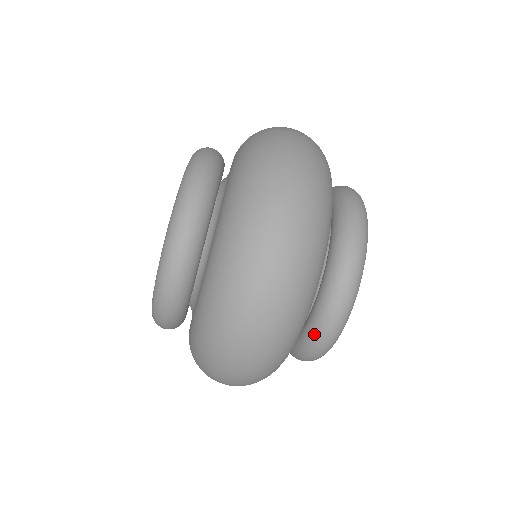
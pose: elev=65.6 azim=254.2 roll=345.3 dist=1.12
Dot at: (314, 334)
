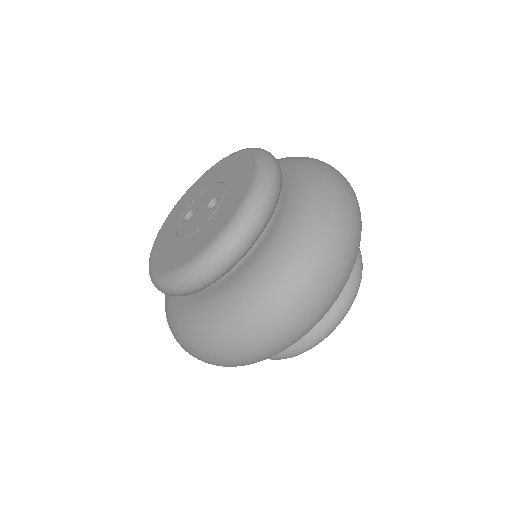
Dot at: occluded
